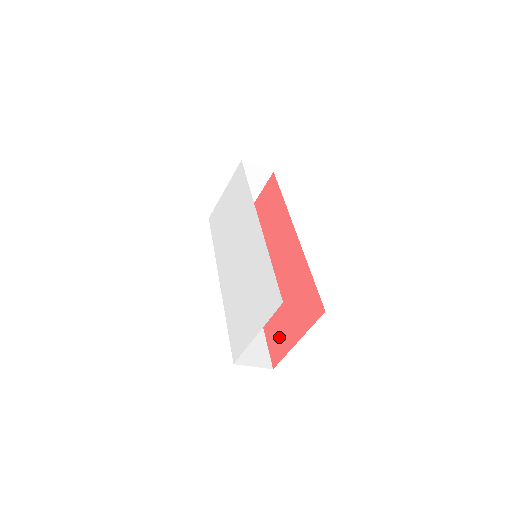
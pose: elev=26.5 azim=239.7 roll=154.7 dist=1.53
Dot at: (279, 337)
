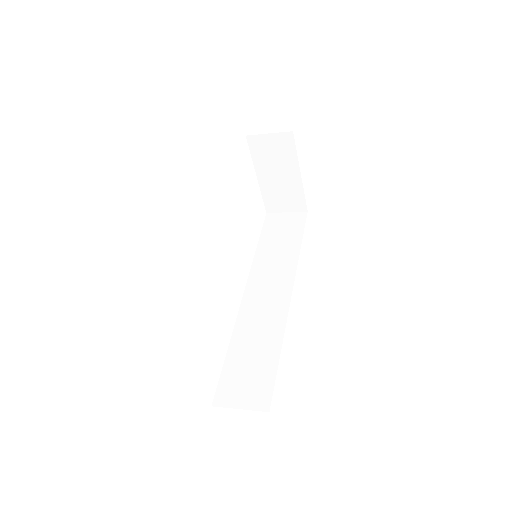
Dot at: occluded
